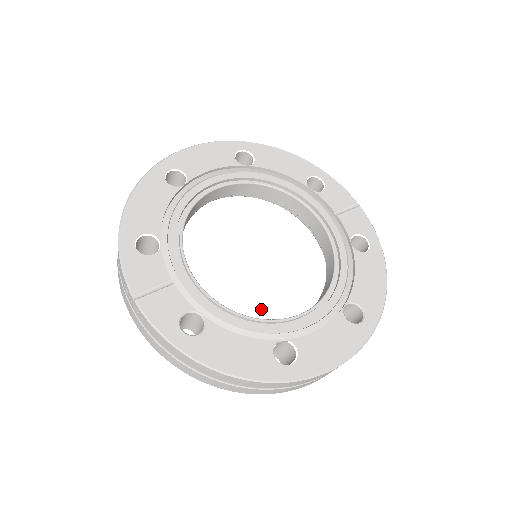
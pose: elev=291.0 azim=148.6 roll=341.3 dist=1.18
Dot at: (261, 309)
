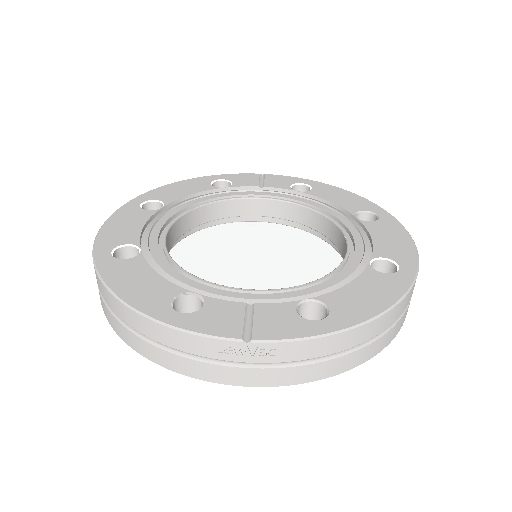
Dot at: occluded
